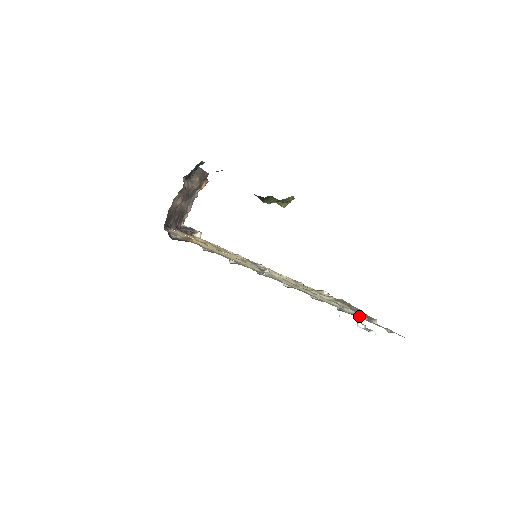
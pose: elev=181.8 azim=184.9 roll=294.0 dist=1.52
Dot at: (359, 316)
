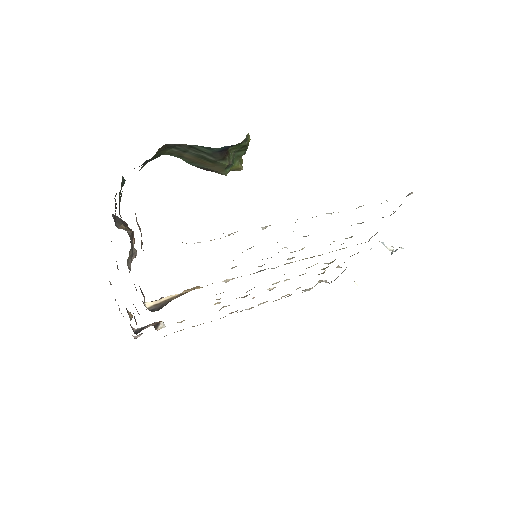
Dot at: occluded
